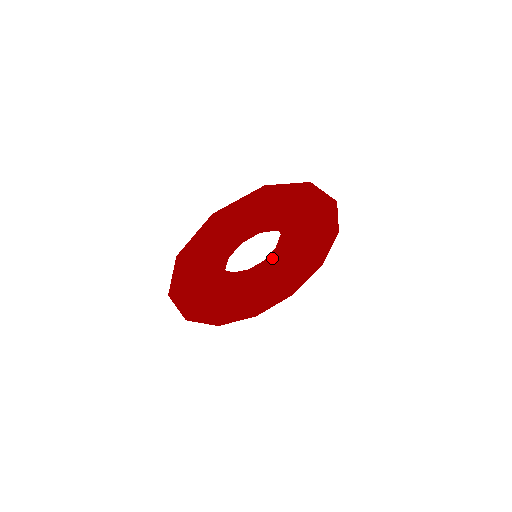
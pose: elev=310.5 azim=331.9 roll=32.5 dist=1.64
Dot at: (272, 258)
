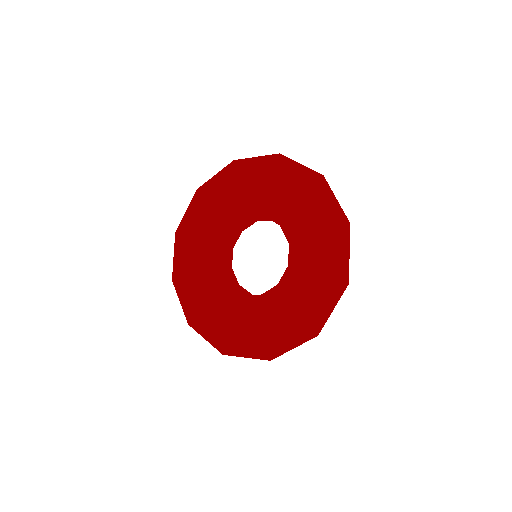
Dot at: (290, 276)
